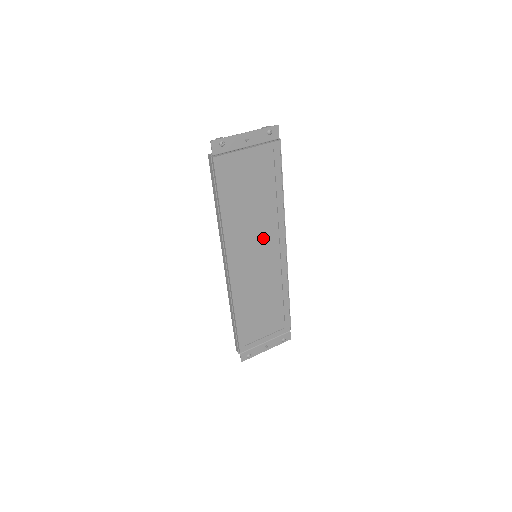
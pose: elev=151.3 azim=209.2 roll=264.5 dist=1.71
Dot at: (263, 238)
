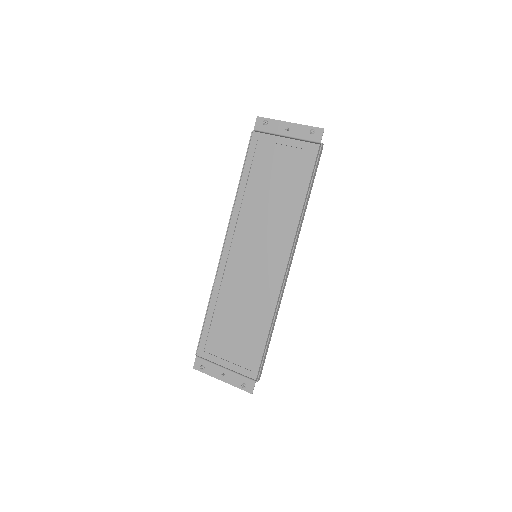
Dot at: (268, 239)
